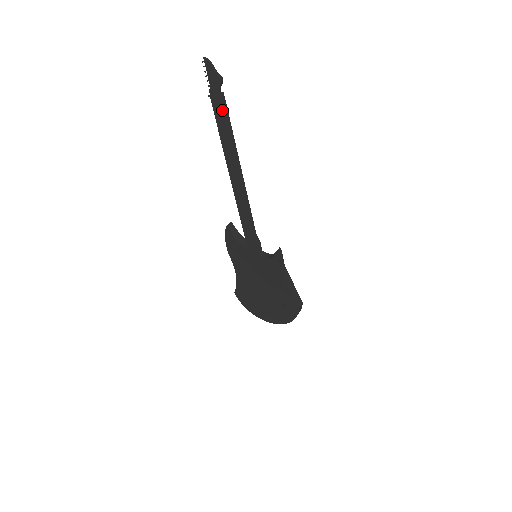
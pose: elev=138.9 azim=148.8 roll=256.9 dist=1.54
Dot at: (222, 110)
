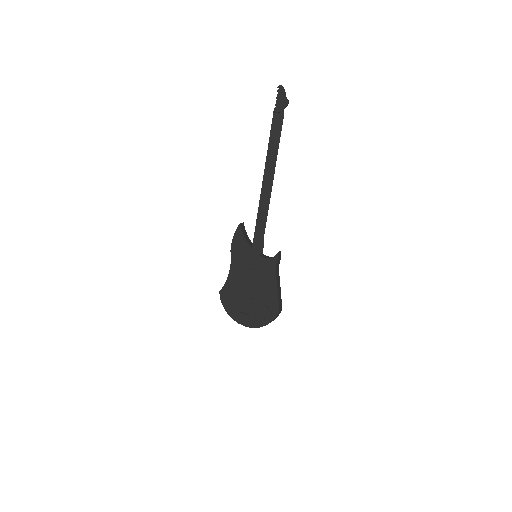
Dot at: (279, 125)
